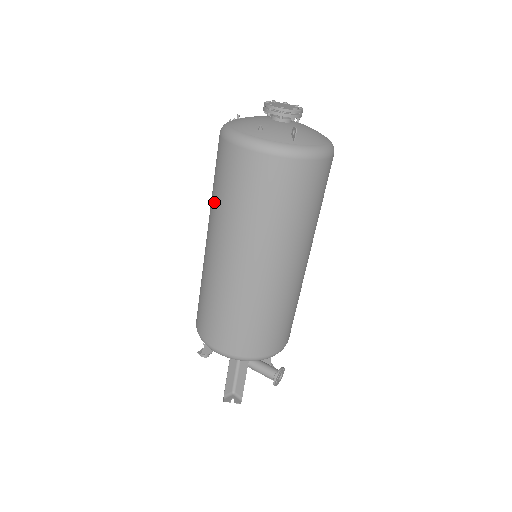
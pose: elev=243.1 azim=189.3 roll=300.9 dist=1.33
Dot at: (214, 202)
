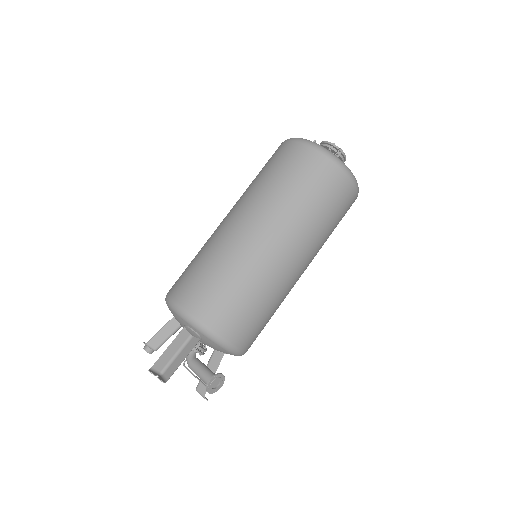
Dot at: (251, 184)
